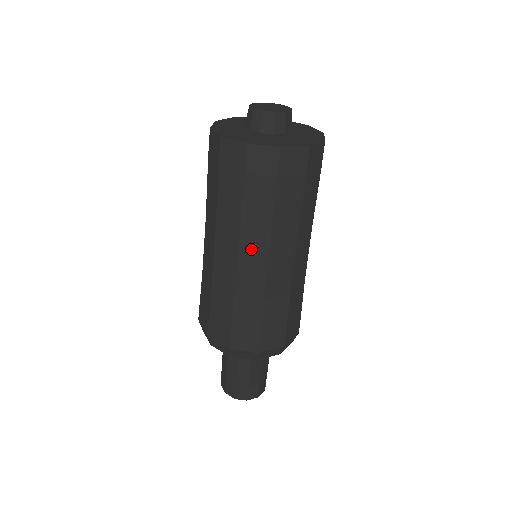
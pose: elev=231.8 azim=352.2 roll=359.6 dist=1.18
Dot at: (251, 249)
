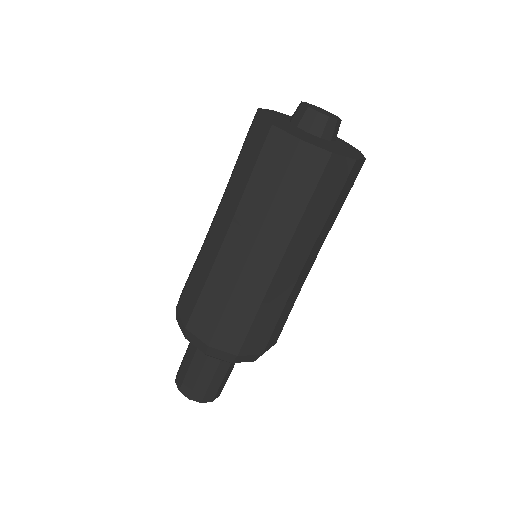
Dot at: (267, 248)
